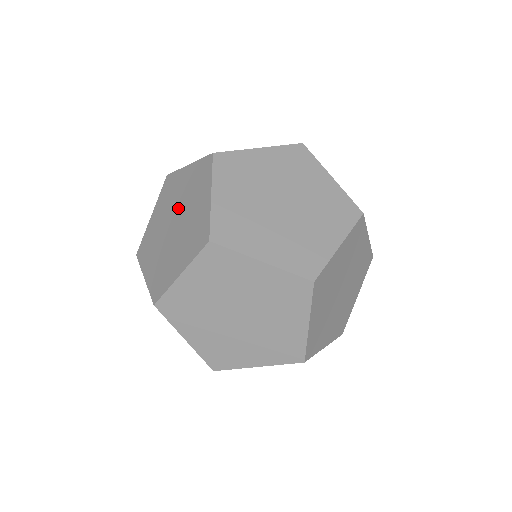
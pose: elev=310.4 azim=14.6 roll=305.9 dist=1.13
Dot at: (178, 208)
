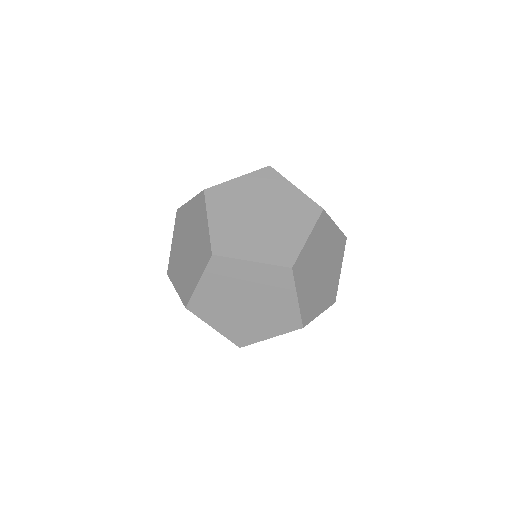
Dot at: occluded
